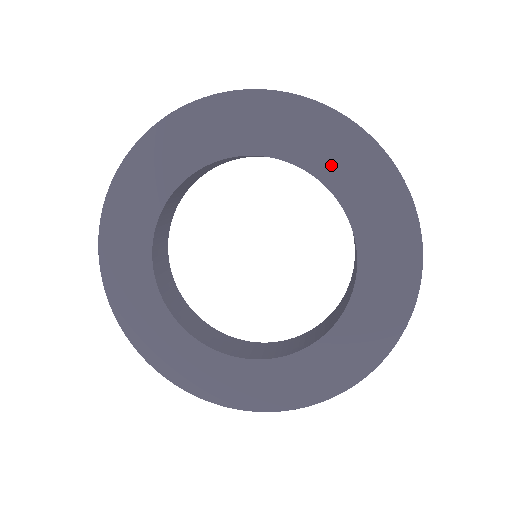
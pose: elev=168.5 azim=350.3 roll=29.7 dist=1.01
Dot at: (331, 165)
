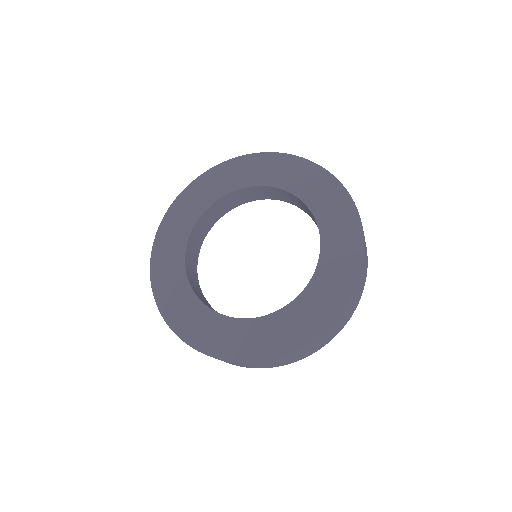
Dot at: (304, 188)
